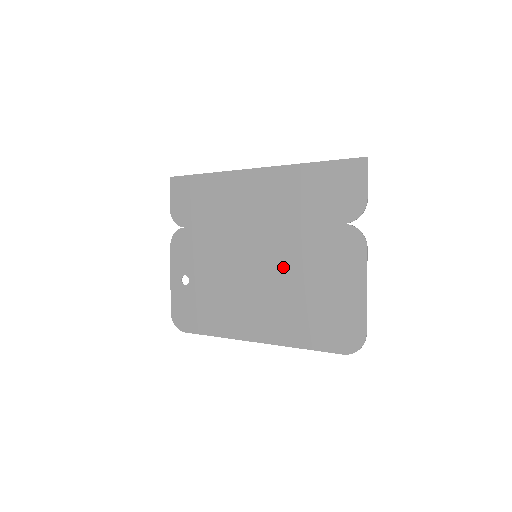
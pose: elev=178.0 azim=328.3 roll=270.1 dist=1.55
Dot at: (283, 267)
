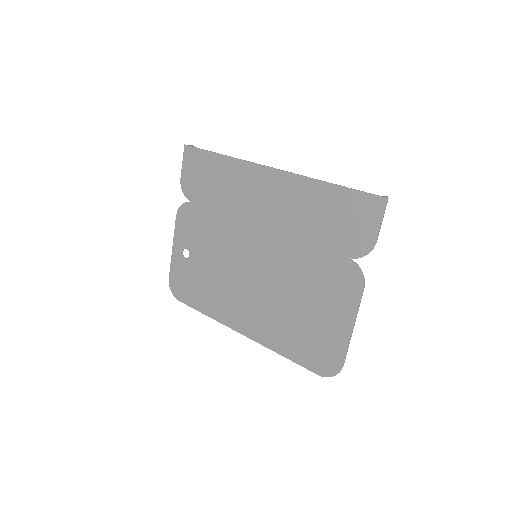
Dot at: (279, 277)
